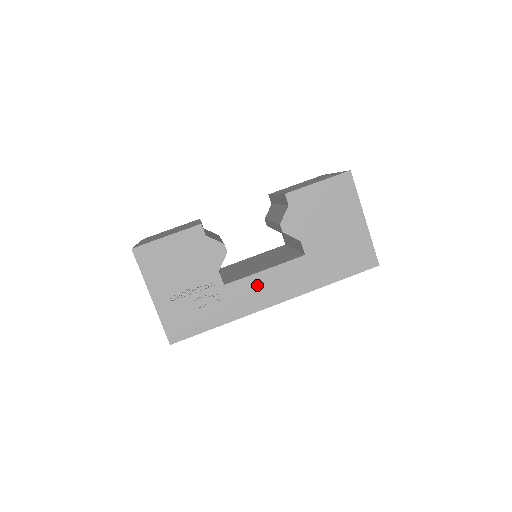
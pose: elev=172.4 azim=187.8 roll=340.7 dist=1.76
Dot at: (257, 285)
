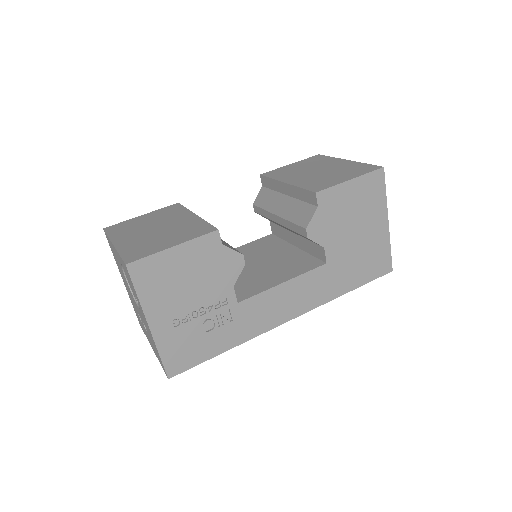
Dot at: (274, 300)
